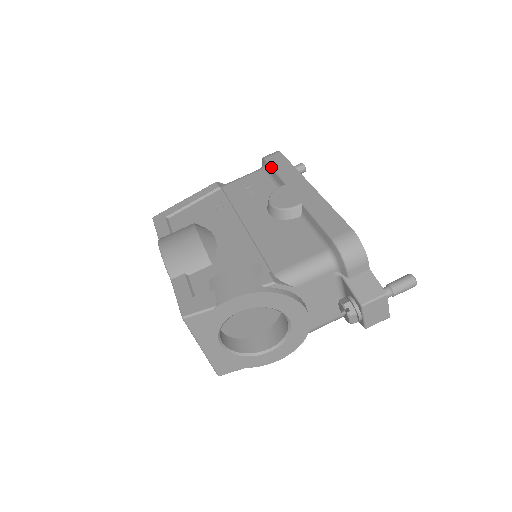
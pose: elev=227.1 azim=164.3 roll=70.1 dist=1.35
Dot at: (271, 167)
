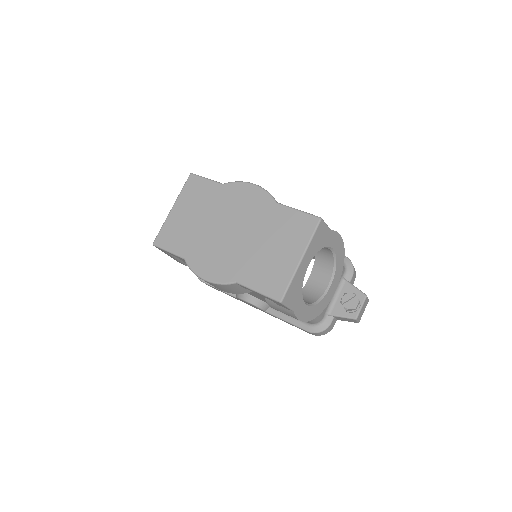
Dot at: occluded
